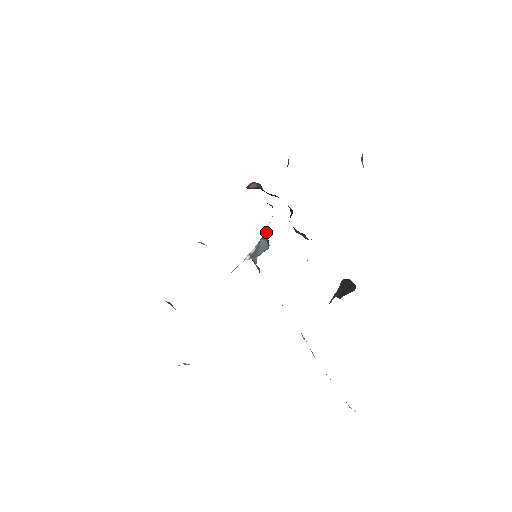
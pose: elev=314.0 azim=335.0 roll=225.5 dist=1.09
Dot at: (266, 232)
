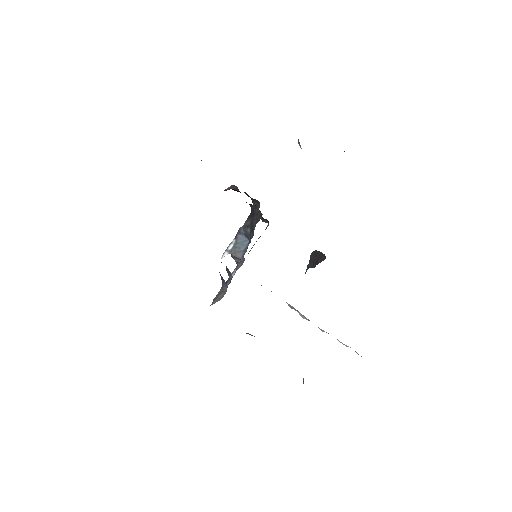
Dot at: (241, 227)
